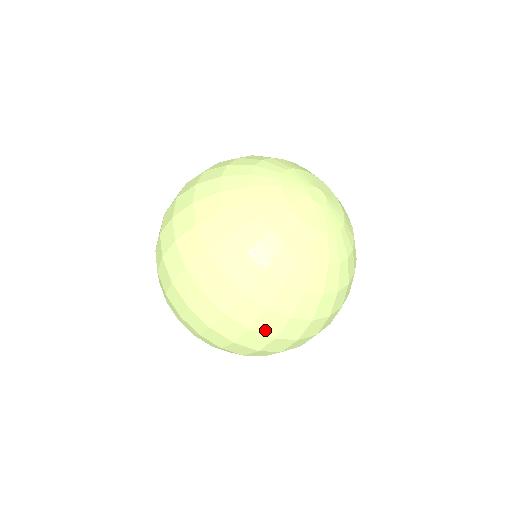
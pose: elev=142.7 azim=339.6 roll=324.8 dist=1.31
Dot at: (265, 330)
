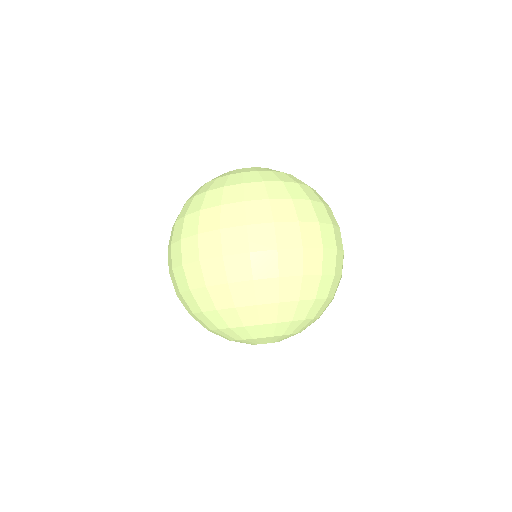
Dot at: (259, 219)
